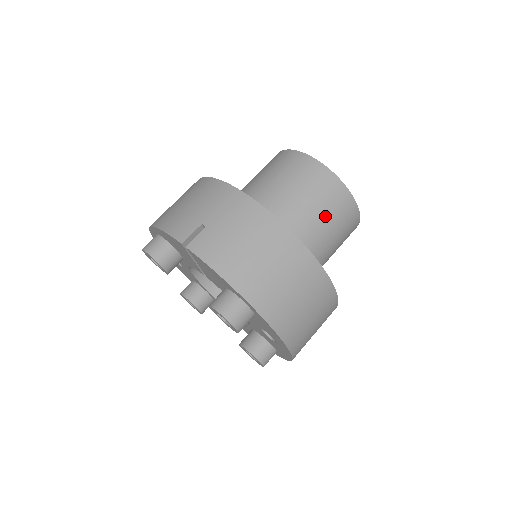
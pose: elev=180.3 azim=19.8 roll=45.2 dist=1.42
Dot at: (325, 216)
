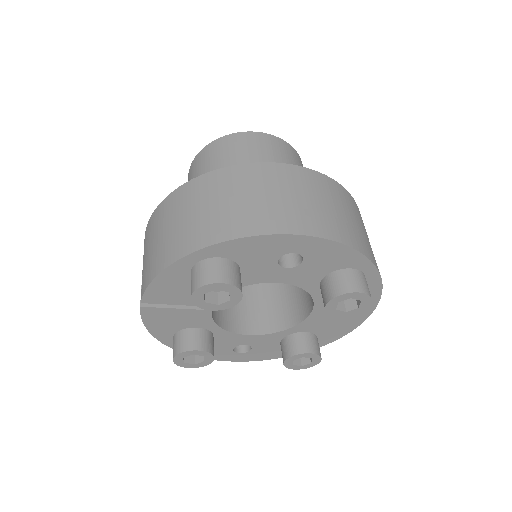
Dot at: (224, 164)
